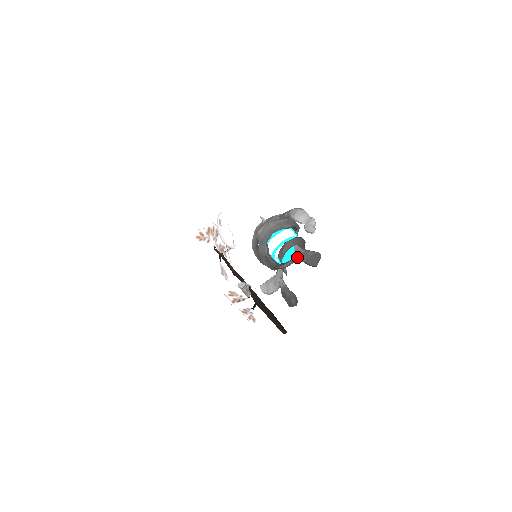
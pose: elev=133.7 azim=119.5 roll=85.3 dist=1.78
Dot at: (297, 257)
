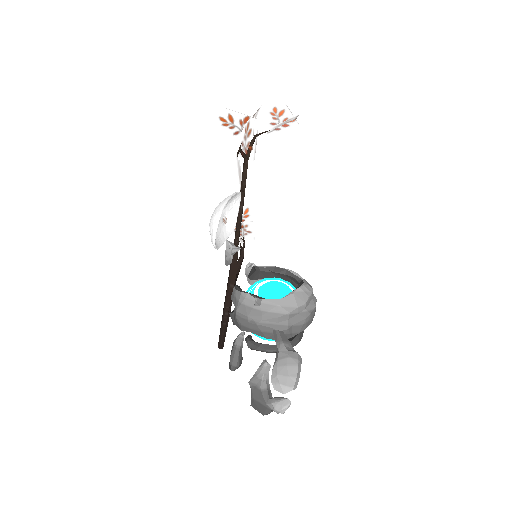
Dot at: (250, 382)
